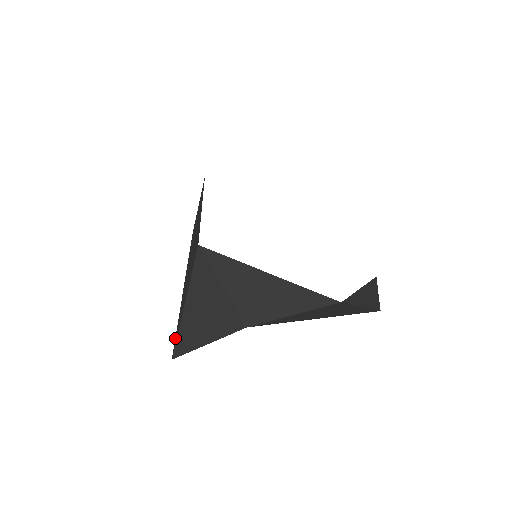
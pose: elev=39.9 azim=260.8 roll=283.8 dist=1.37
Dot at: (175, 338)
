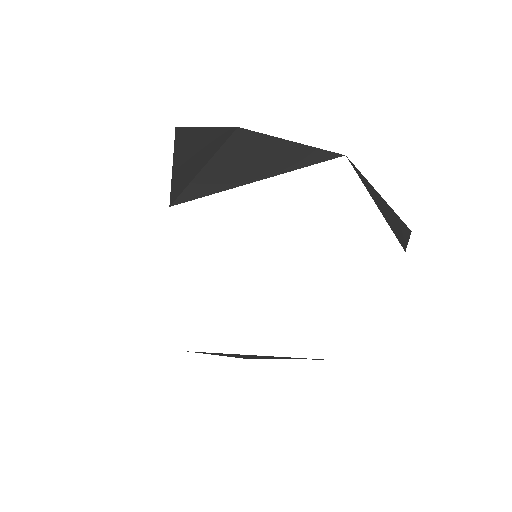
Dot at: occluded
